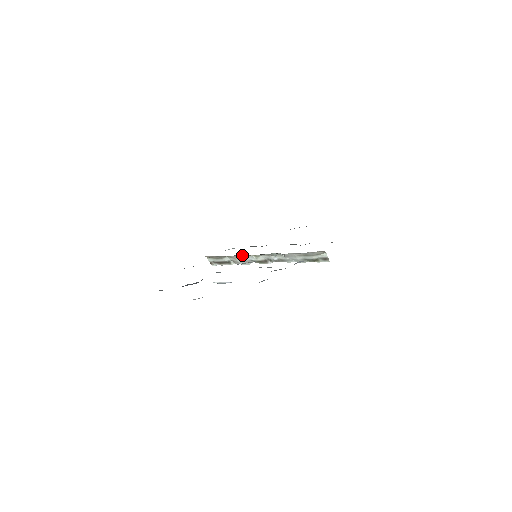
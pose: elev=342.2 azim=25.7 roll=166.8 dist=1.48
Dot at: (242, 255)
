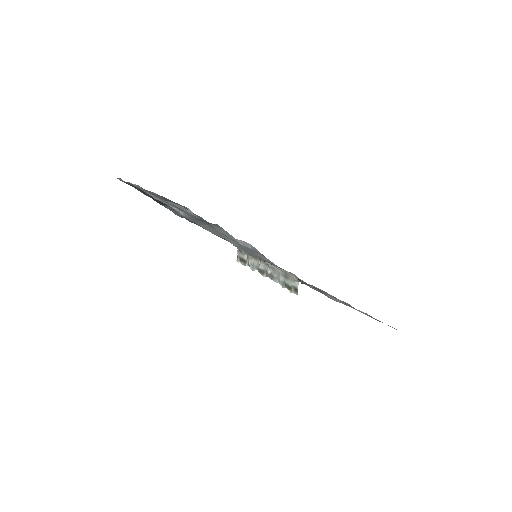
Dot at: occluded
